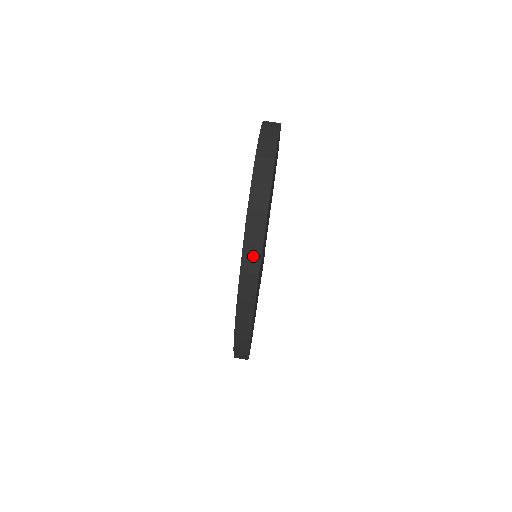
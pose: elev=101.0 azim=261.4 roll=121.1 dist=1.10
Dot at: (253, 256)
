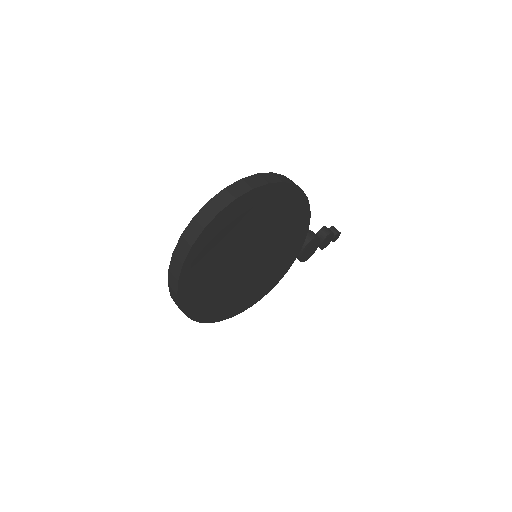
Dot at: (174, 282)
